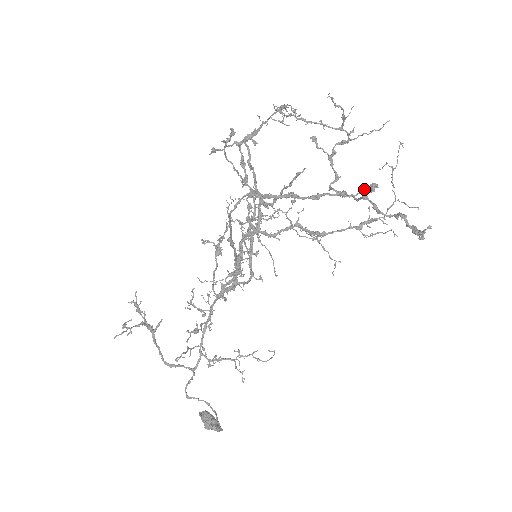
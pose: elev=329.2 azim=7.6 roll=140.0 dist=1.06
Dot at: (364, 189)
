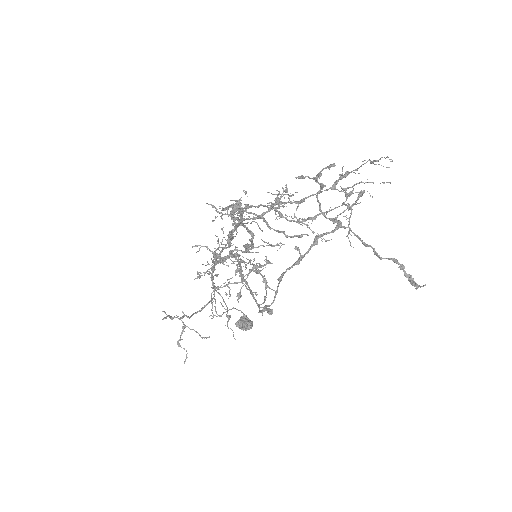
Dot at: (353, 204)
